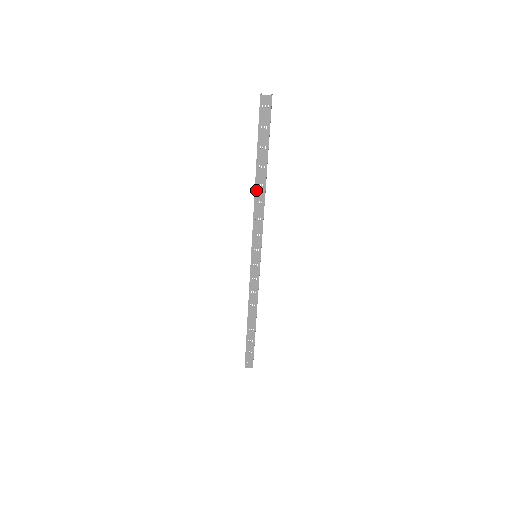
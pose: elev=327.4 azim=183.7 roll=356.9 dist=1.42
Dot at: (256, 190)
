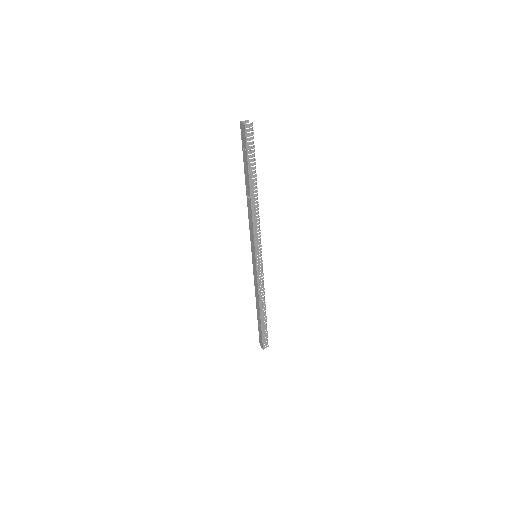
Dot at: (247, 200)
